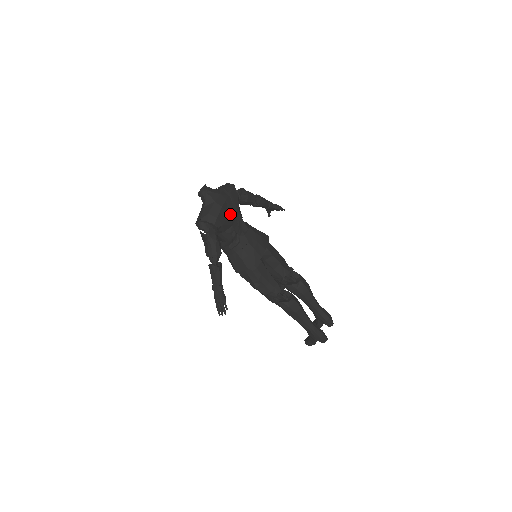
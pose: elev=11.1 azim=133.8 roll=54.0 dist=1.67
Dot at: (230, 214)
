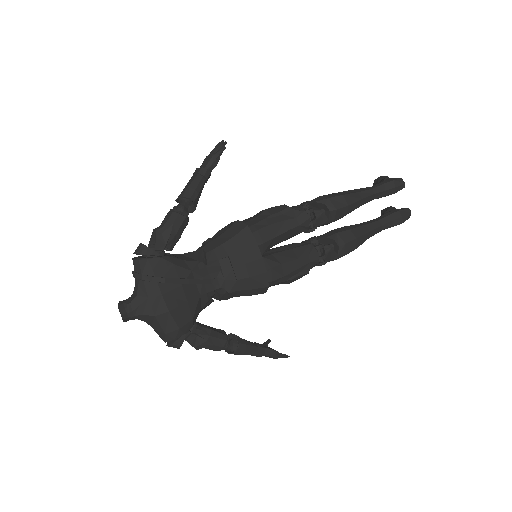
Dot at: (184, 295)
